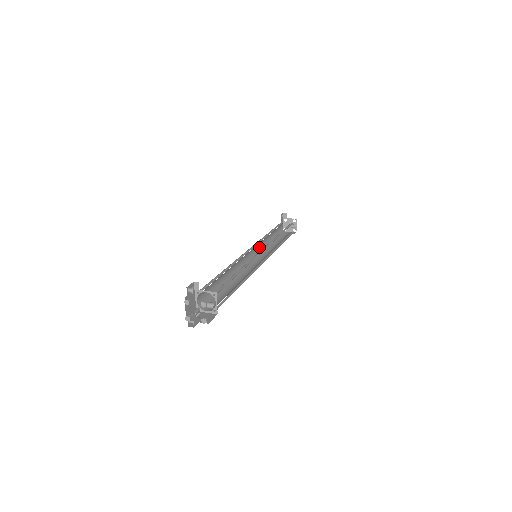
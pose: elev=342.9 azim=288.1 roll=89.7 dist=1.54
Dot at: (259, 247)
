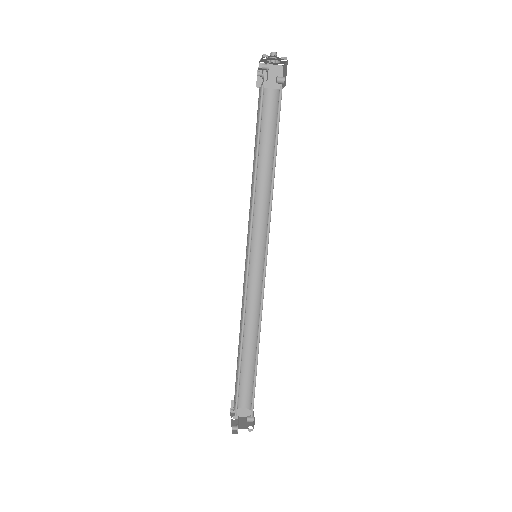
Dot at: (242, 300)
